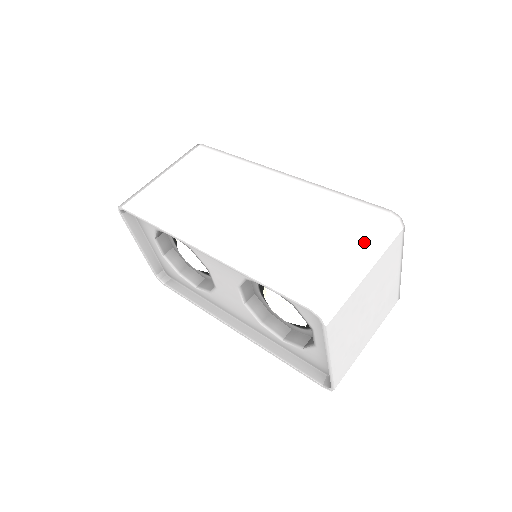
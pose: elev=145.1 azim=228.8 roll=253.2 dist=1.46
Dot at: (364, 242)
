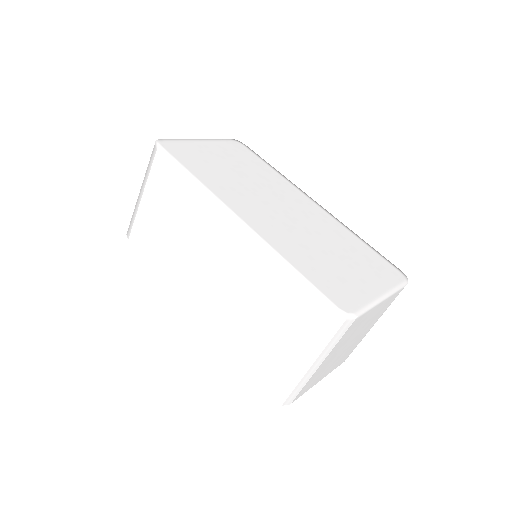
Dot at: (310, 346)
